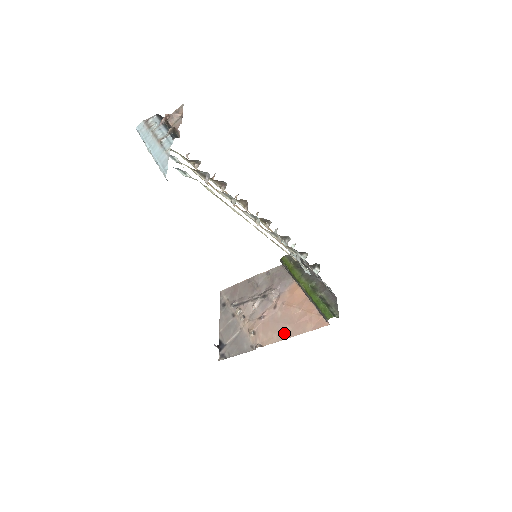
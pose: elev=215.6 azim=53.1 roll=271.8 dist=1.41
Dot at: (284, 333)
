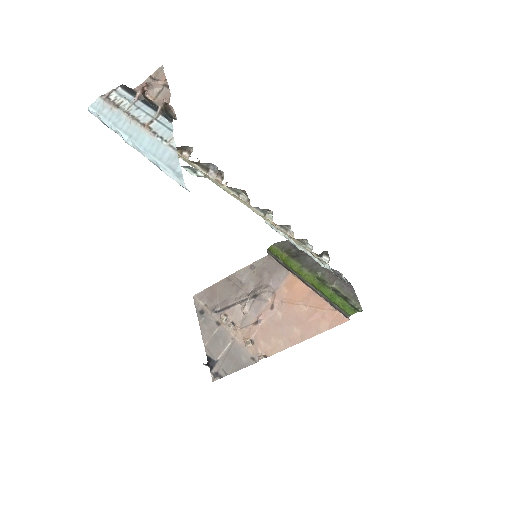
Dot at: (292, 337)
